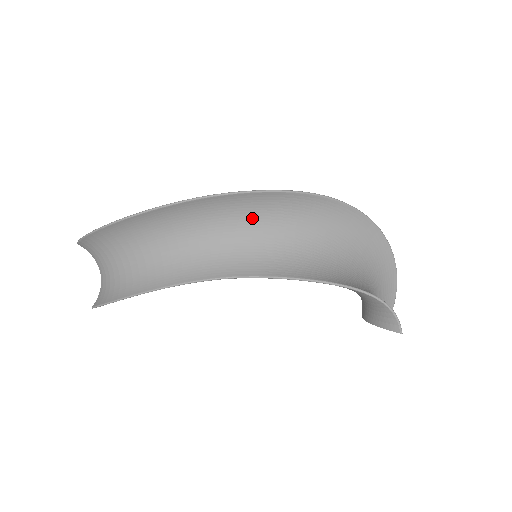
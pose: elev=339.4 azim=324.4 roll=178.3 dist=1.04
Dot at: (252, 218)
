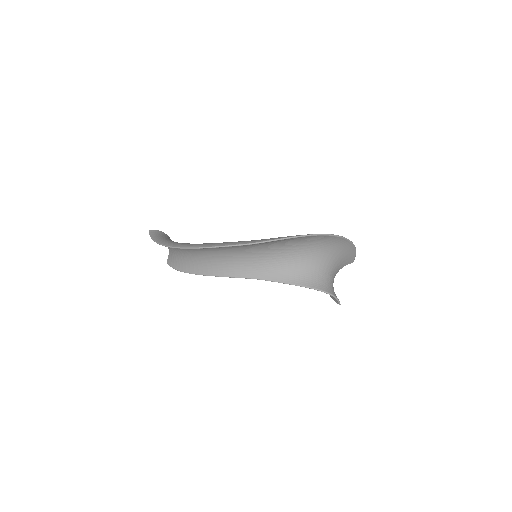
Dot at: (249, 248)
